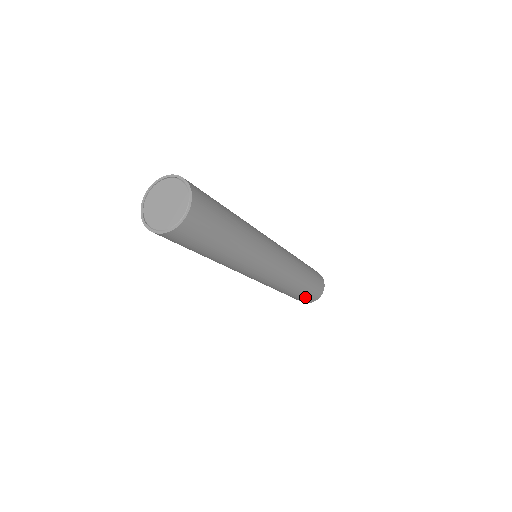
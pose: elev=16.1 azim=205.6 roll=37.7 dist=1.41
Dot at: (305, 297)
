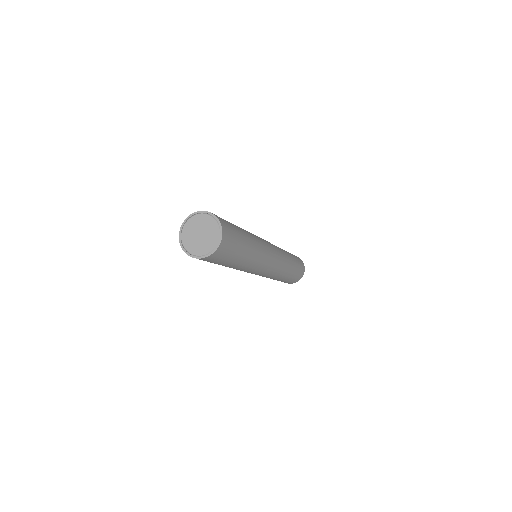
Dot at: occluded
